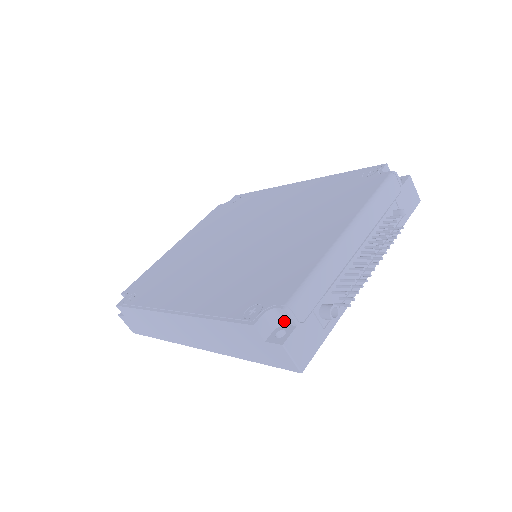
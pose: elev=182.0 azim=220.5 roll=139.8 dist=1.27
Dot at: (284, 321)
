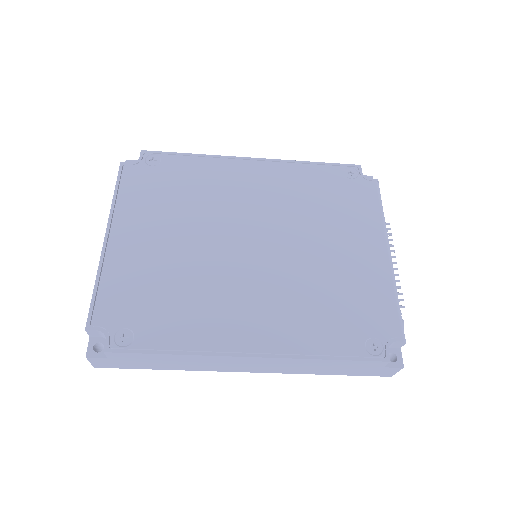
Dot at: (391, 346)
